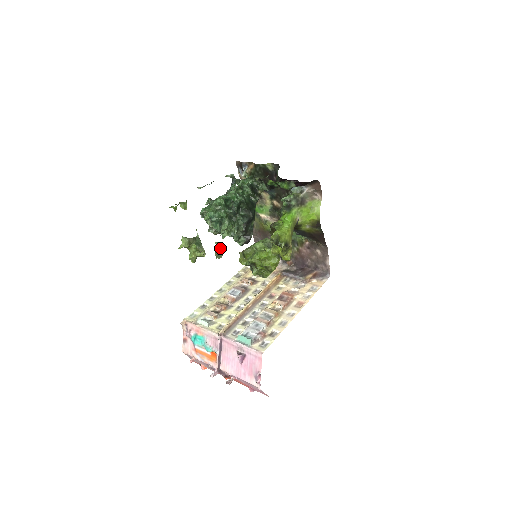
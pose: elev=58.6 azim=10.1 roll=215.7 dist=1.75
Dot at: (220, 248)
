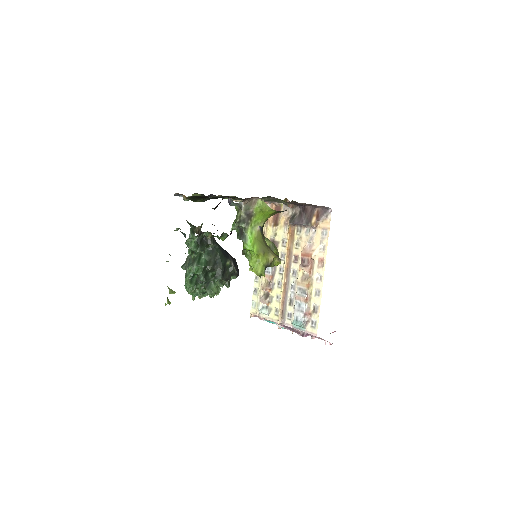
Dot at: occluded
